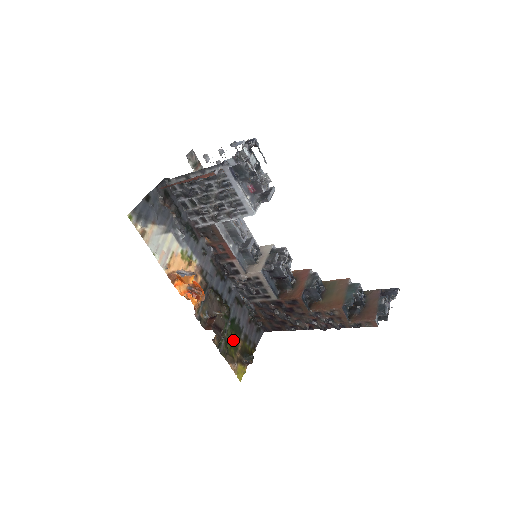
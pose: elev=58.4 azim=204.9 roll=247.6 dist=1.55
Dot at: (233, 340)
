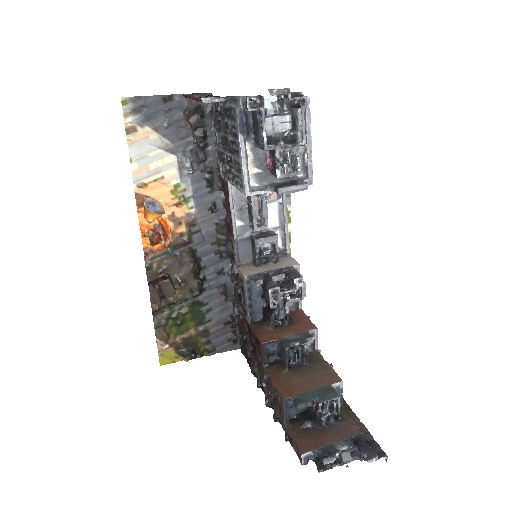
Dot at: (183, 321)
